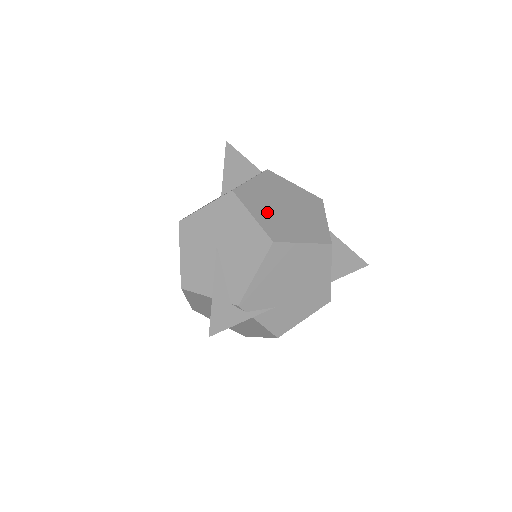
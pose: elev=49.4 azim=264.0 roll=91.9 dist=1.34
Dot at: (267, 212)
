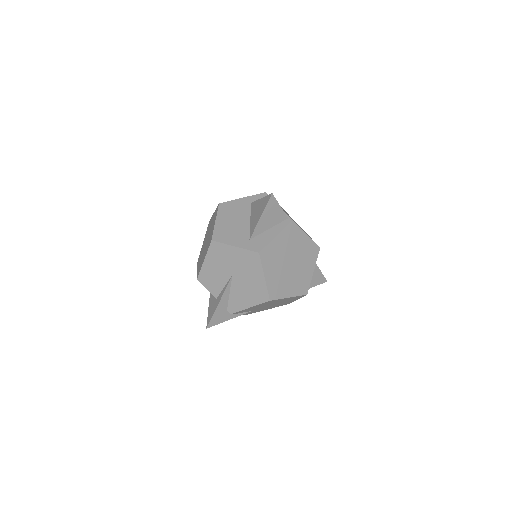
Dot at: (276, 272)
